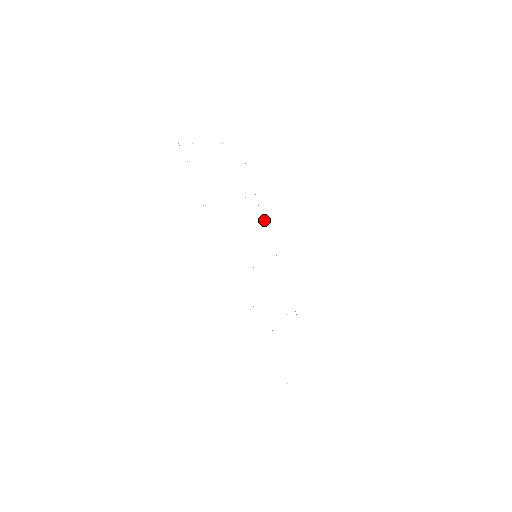
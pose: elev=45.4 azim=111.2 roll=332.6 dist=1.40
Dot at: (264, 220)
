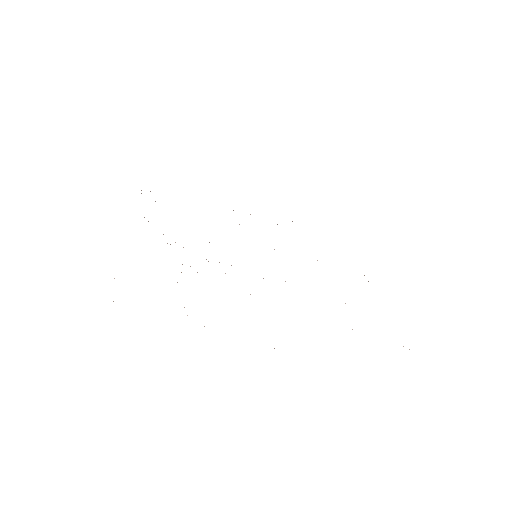
Dot at: occluded
